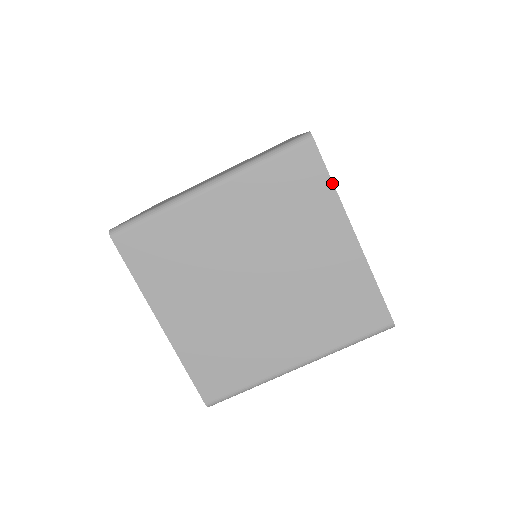
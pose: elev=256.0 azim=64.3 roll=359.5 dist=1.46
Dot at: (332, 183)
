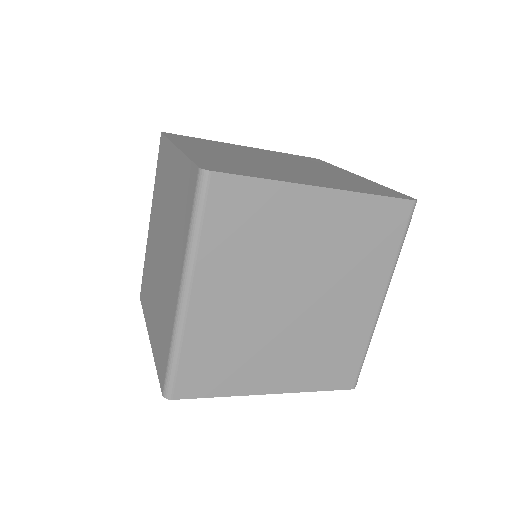
Dot at: (263, 180)
